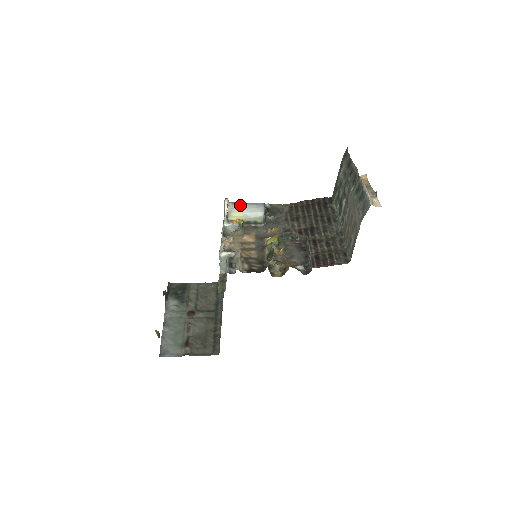
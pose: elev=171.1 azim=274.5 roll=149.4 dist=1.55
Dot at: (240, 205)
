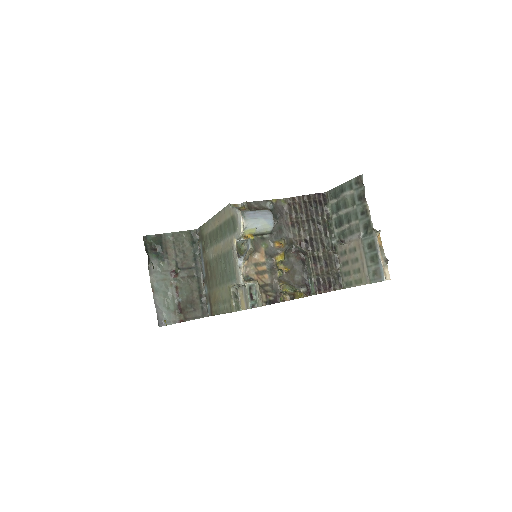
Dot at: (253, 222)
